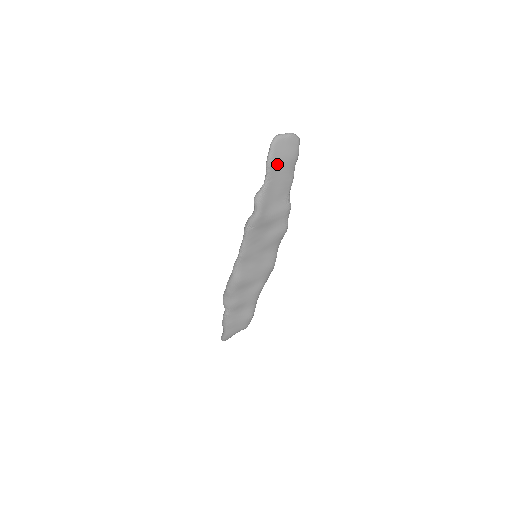
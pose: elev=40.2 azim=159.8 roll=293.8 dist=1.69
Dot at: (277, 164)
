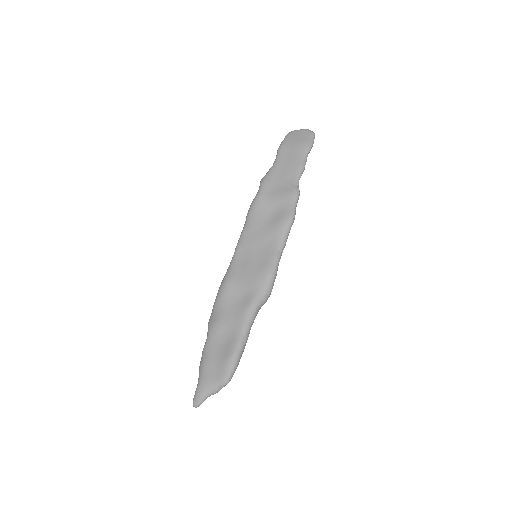
Dot at: (287, 149)
